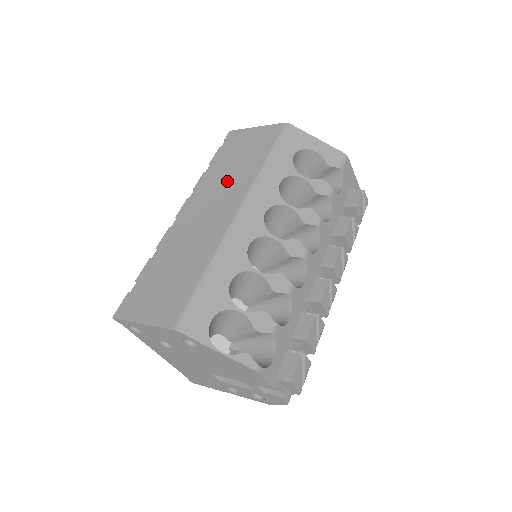
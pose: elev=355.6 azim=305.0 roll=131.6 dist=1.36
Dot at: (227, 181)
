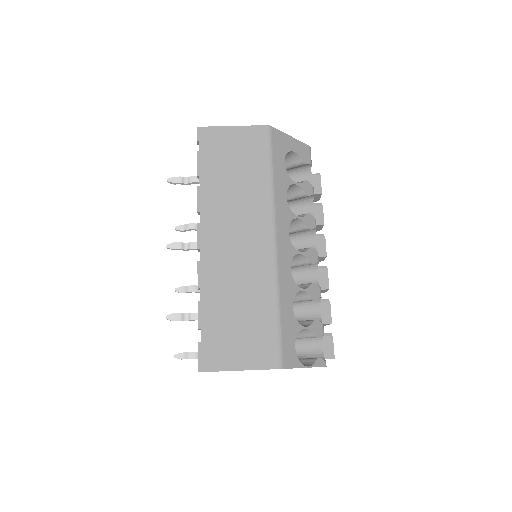
Dot at: (238, 202)
